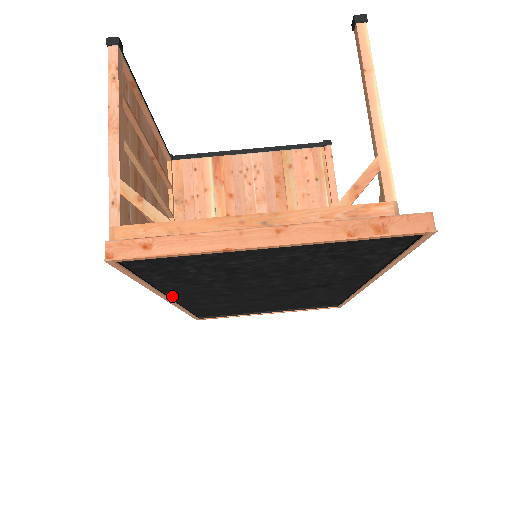
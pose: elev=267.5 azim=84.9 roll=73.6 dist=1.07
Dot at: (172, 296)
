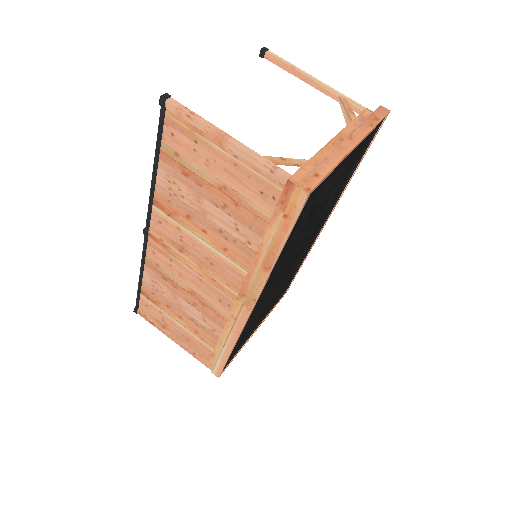
Dot at: occluded
